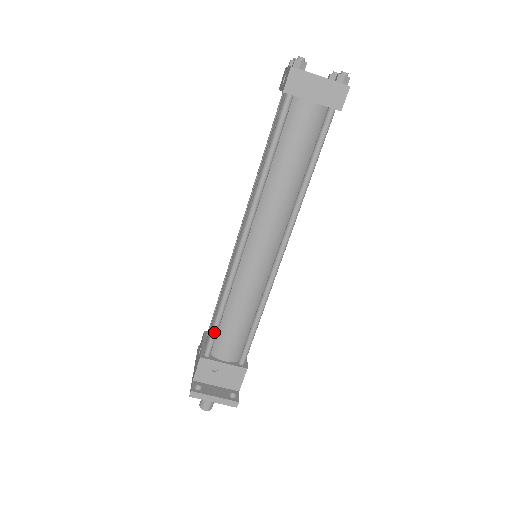
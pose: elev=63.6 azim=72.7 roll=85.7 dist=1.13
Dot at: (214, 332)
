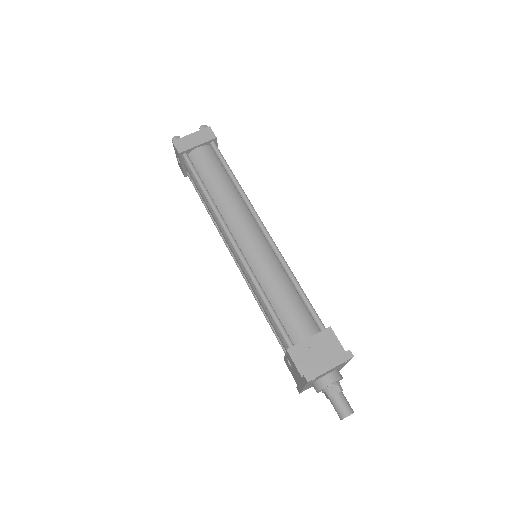
Dot at: (277, 321)
